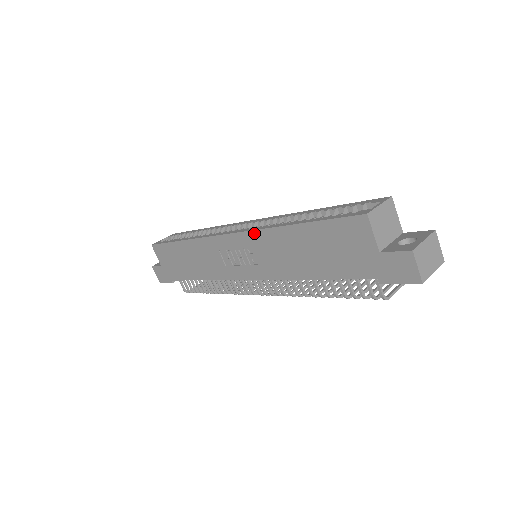
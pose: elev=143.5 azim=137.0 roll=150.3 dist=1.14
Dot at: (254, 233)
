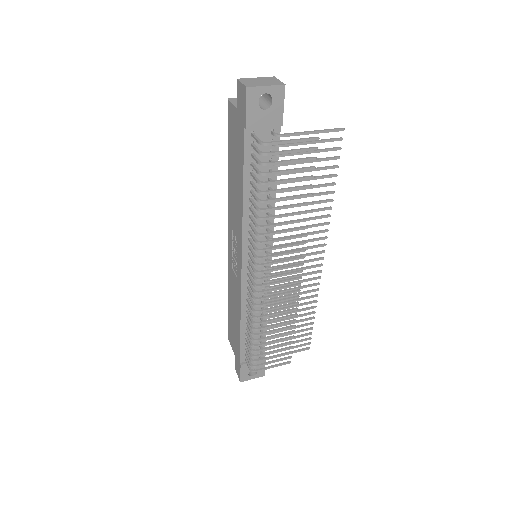
Dot at: (229, 214)
